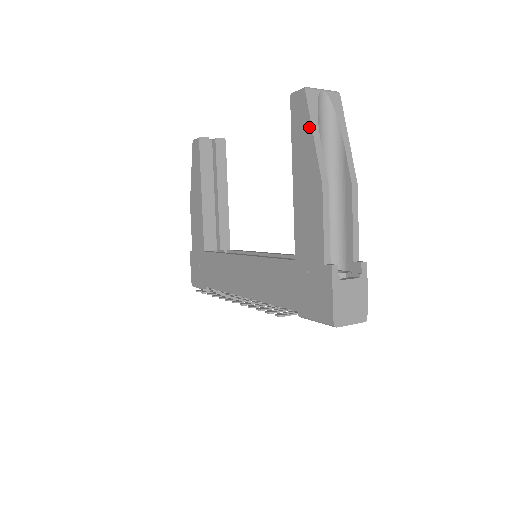
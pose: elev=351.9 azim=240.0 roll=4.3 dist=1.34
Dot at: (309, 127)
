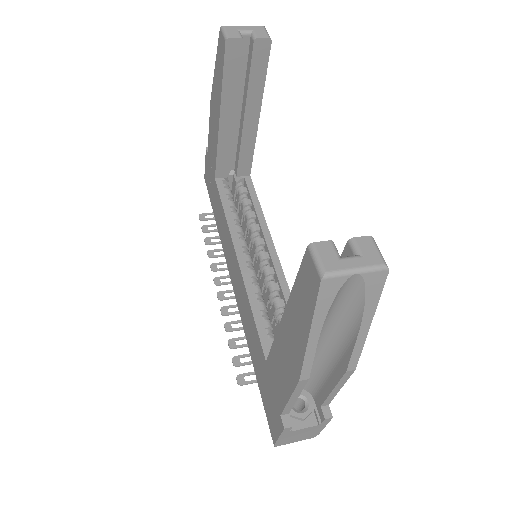
Dot at: (309, 321)
